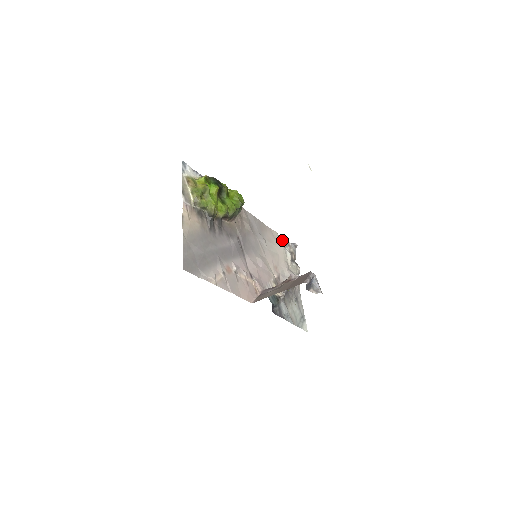
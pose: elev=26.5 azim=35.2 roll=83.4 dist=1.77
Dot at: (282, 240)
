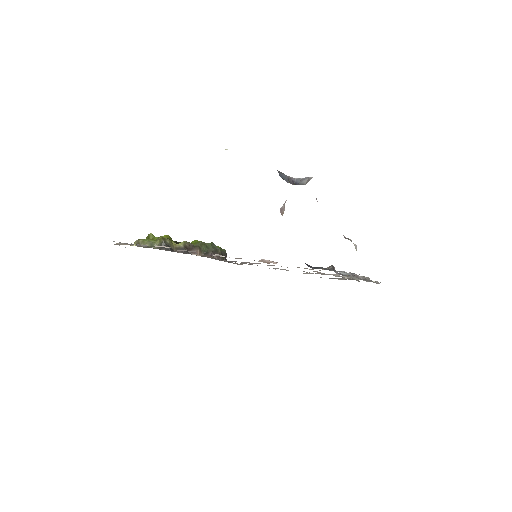
Dot at: occluded
